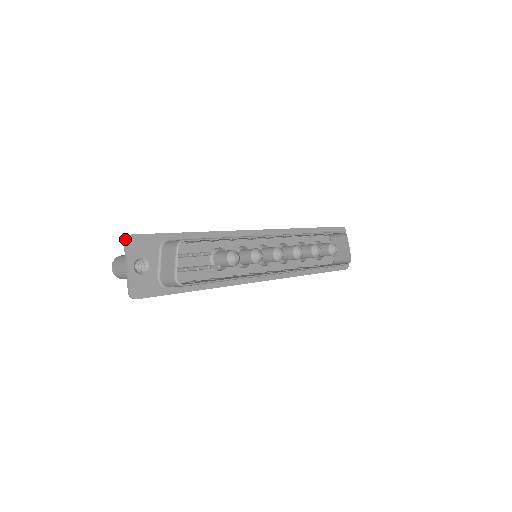
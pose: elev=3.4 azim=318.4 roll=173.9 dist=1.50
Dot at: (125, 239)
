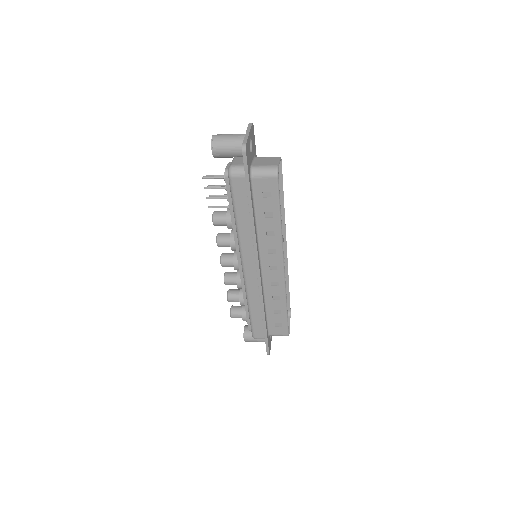
Dot at: occluded
